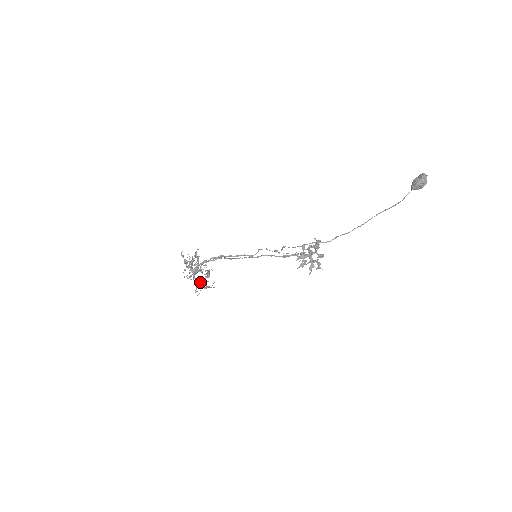
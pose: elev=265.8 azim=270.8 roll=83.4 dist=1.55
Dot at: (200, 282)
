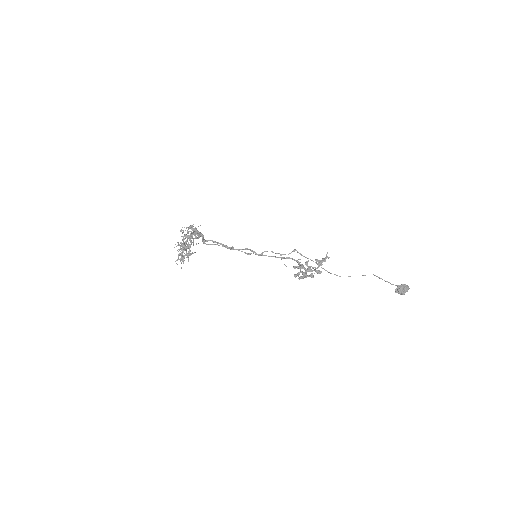
Dot at: occluded
